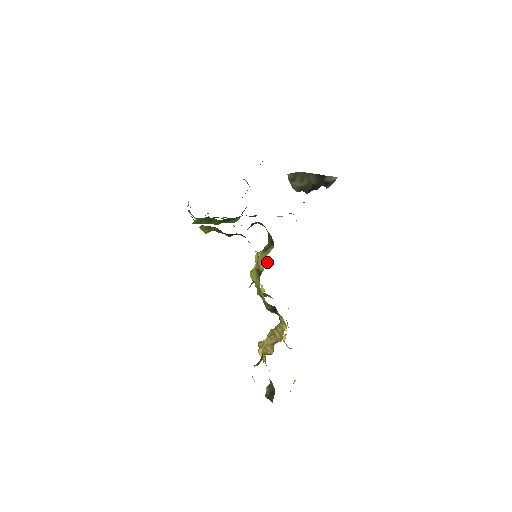
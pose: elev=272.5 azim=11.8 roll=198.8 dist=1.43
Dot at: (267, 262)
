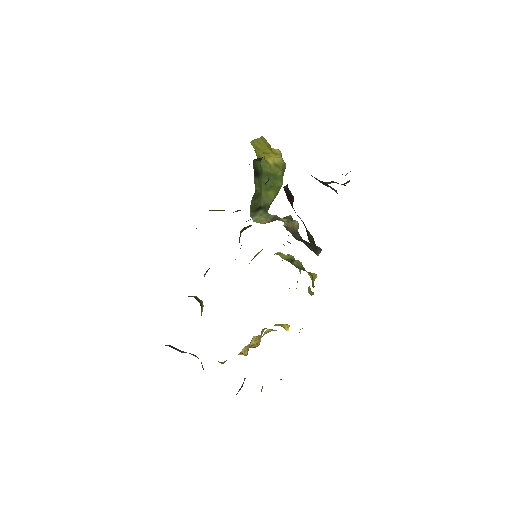
Dot at: occluded
